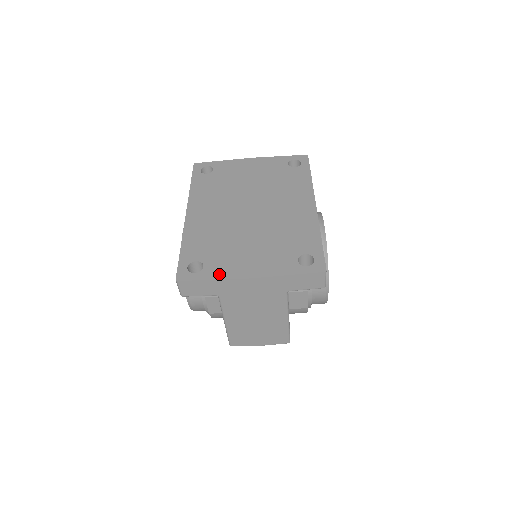
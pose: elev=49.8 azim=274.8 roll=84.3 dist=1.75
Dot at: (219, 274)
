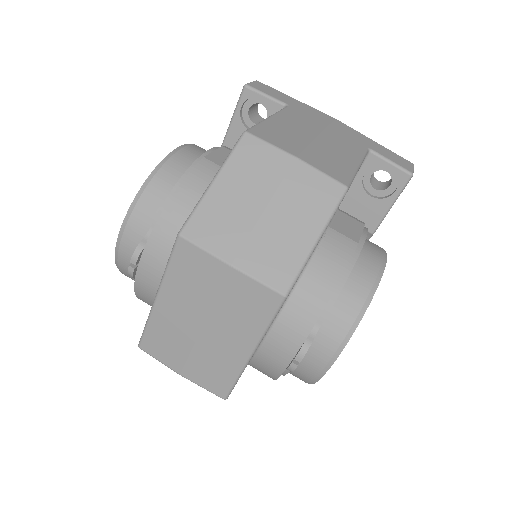
Dot at: occluded
